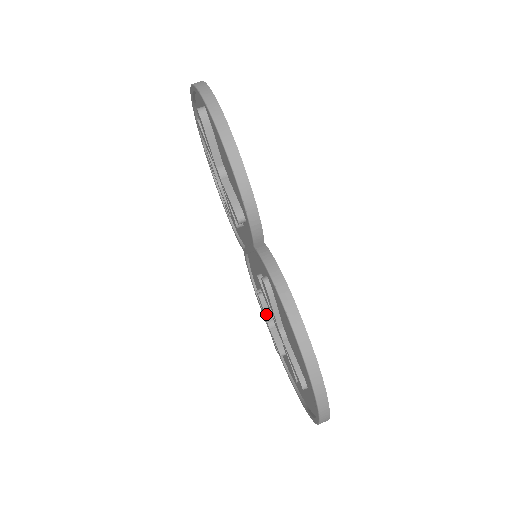
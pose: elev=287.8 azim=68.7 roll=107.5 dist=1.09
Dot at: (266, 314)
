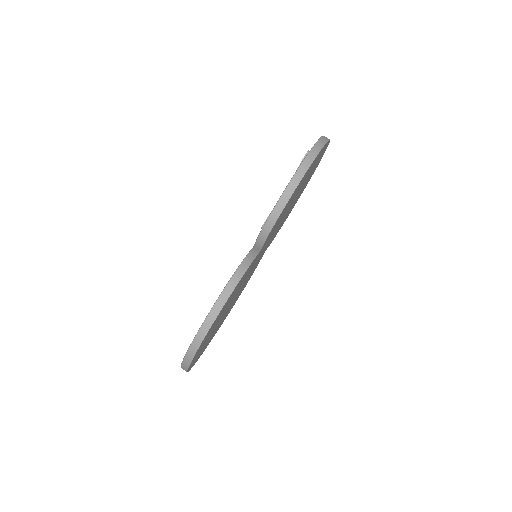
Dot at: occluded
